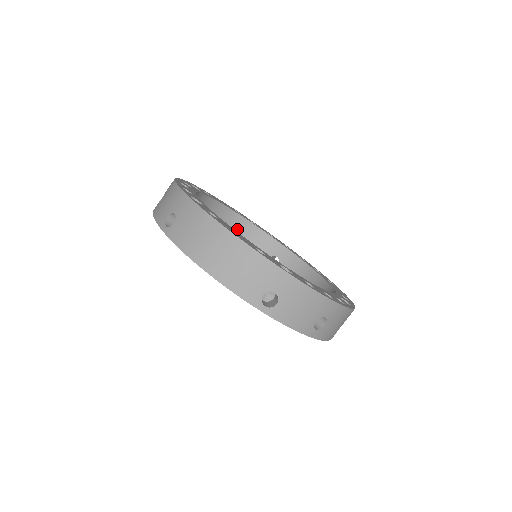
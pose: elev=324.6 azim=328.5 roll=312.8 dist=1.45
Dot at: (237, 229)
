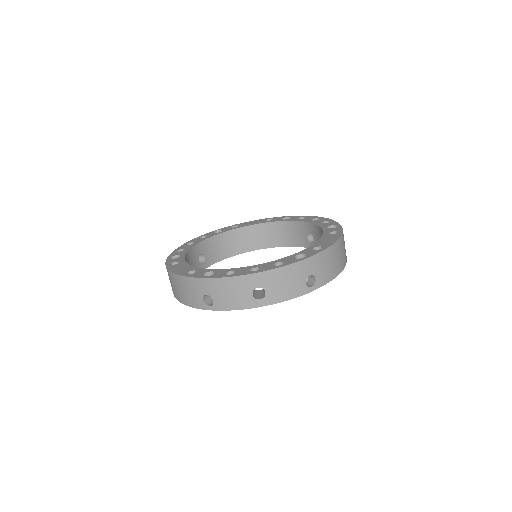
Dot at: (275, 233)
